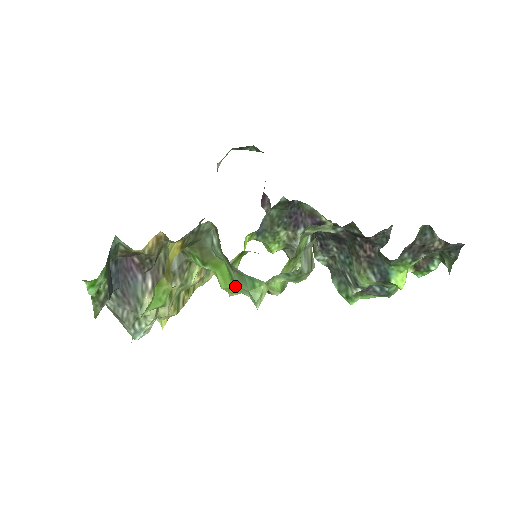
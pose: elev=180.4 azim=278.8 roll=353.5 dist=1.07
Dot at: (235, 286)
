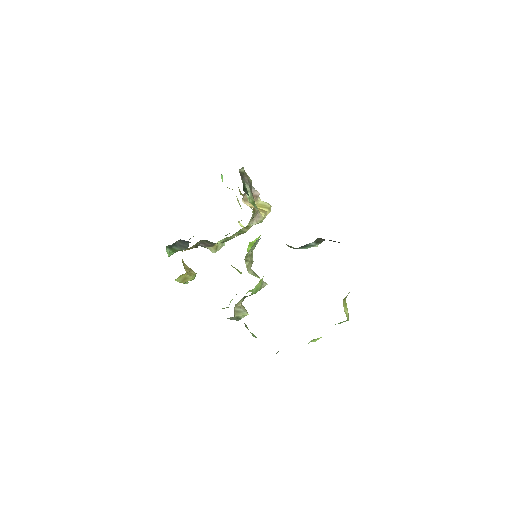
Dot at: occluded
